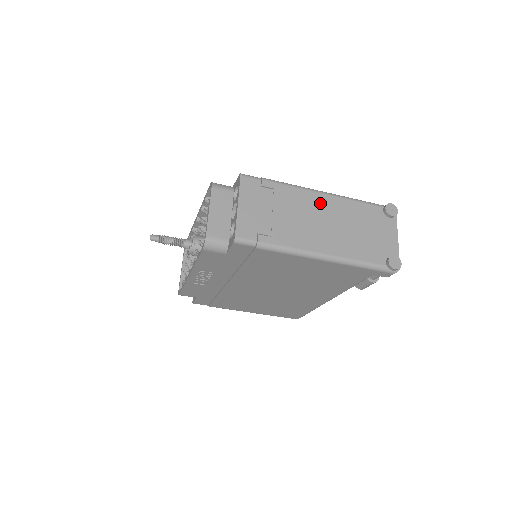
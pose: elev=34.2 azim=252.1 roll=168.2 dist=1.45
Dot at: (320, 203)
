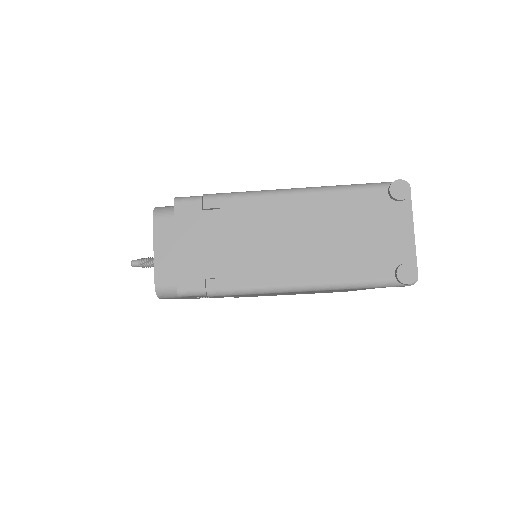
Dot at: (288, 210)
